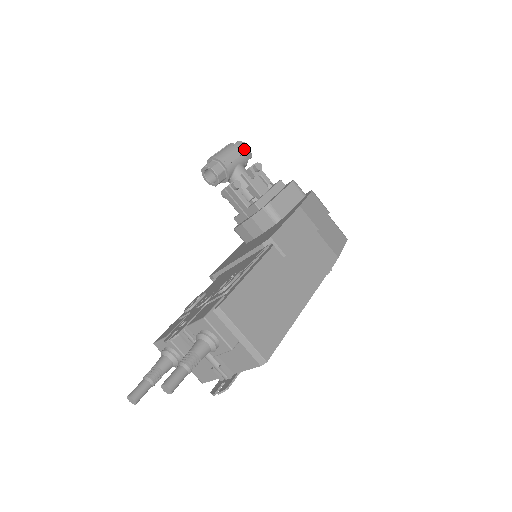
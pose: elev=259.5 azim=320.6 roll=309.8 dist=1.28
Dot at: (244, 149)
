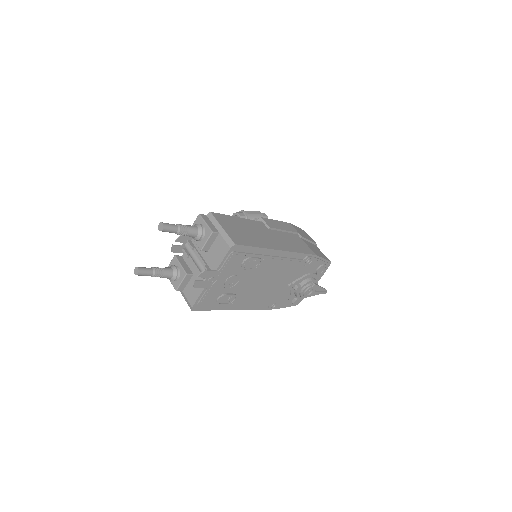
Dot at: (263, 214)
